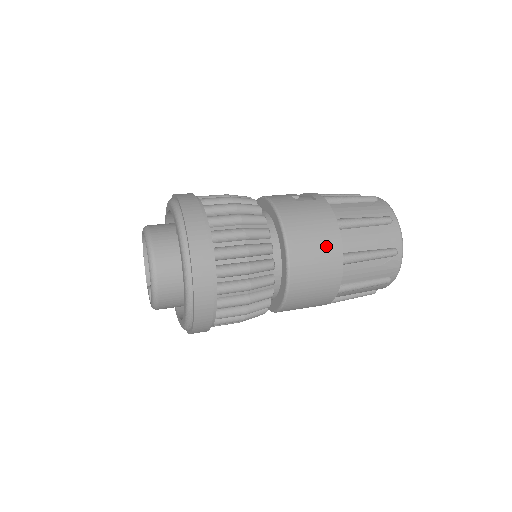
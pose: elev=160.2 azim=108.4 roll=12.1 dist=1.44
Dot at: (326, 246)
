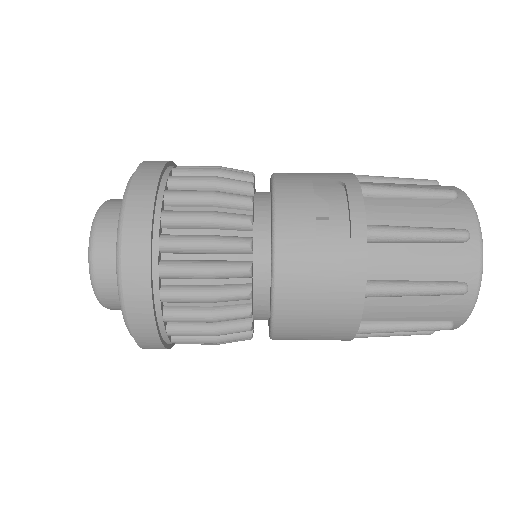
Dot at: (334, 320)
